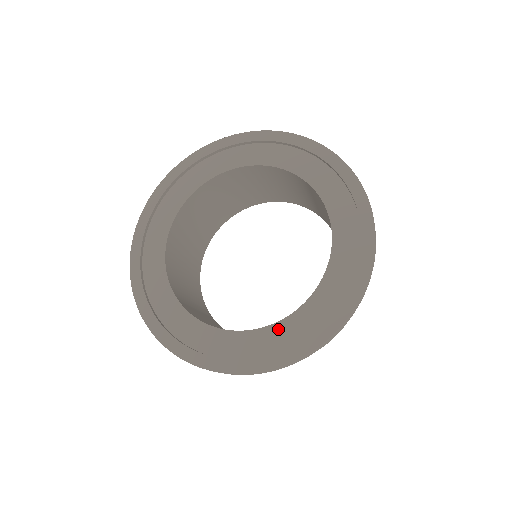
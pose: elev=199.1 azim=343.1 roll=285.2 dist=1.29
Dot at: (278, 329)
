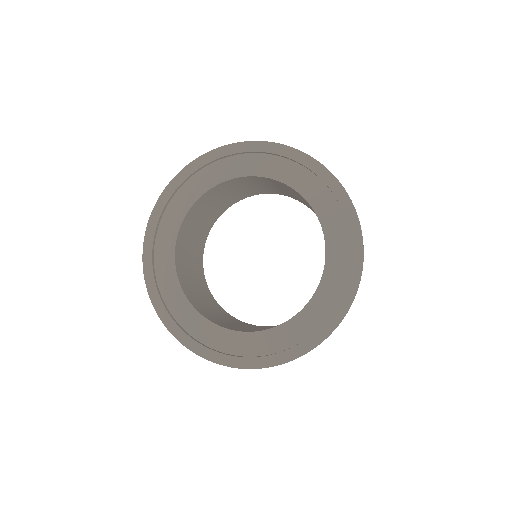
Dot at: (324, 288)
